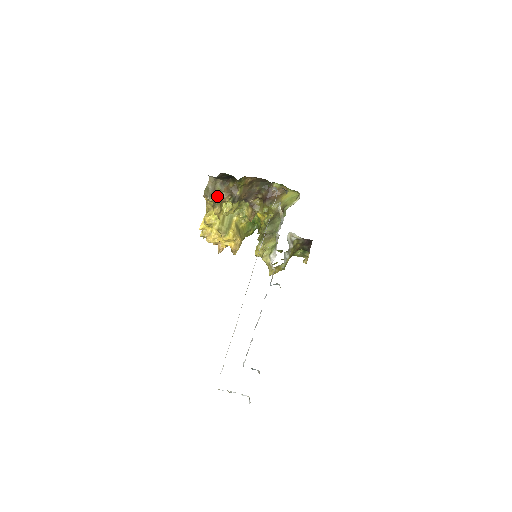
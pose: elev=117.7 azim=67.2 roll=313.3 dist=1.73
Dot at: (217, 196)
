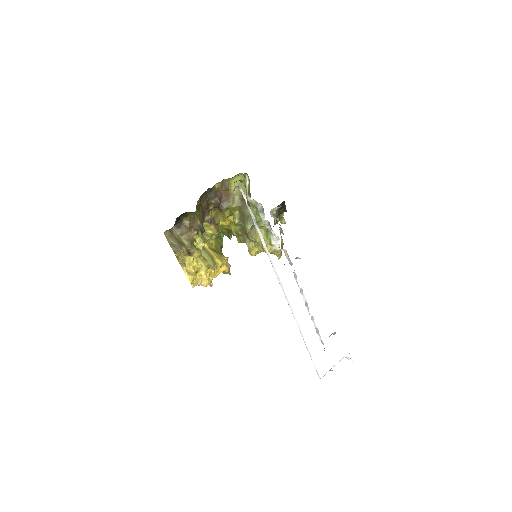
Dot at: (184, 242)
